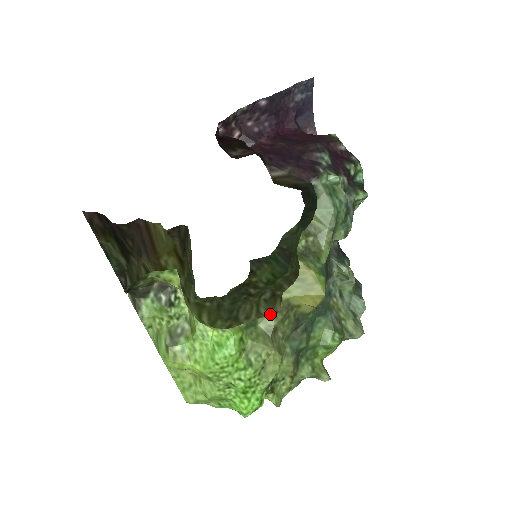
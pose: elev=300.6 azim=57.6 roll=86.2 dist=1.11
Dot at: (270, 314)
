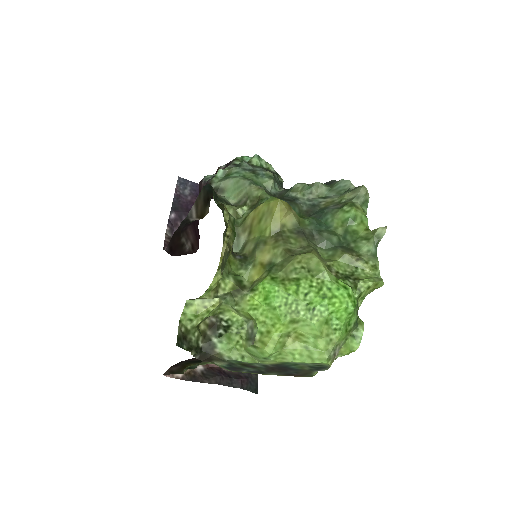
Dot at: (227, 232)
